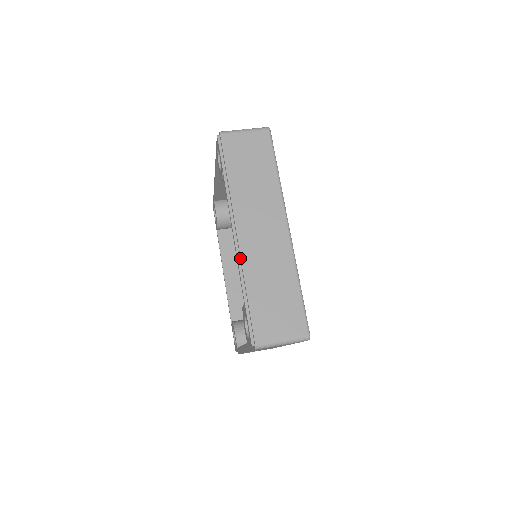
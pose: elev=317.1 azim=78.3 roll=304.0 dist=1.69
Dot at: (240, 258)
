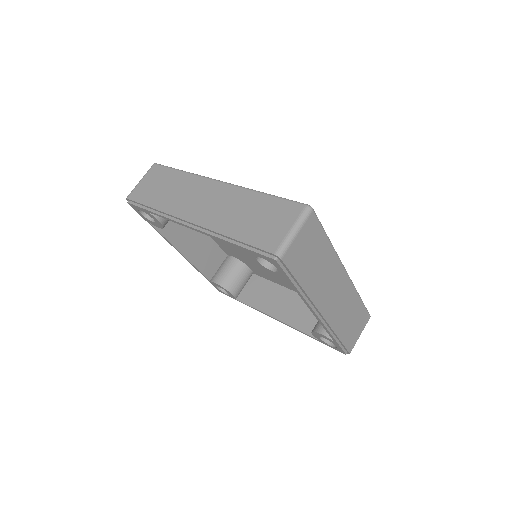
Dot at: (327, 325)
